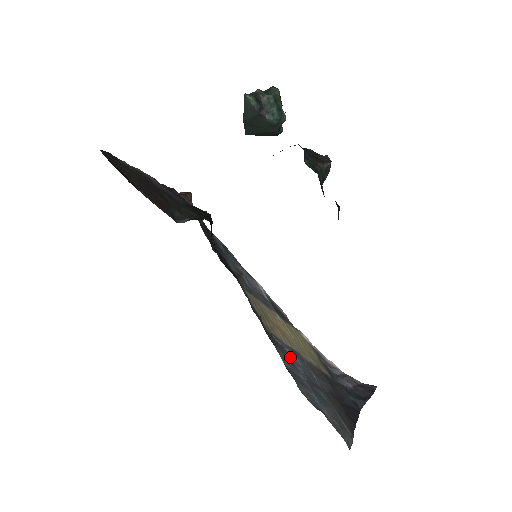
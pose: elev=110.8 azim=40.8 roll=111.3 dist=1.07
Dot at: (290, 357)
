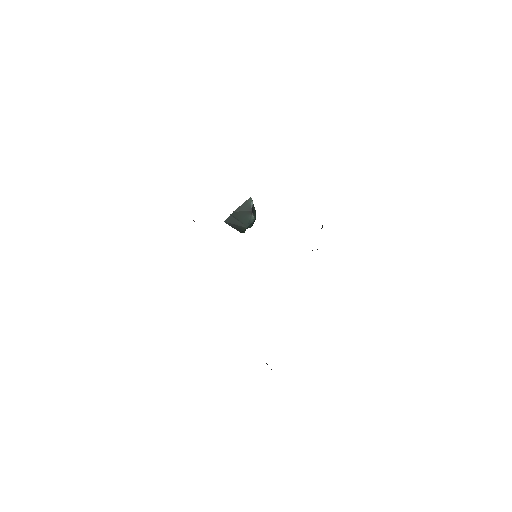
Dot at: occluded
